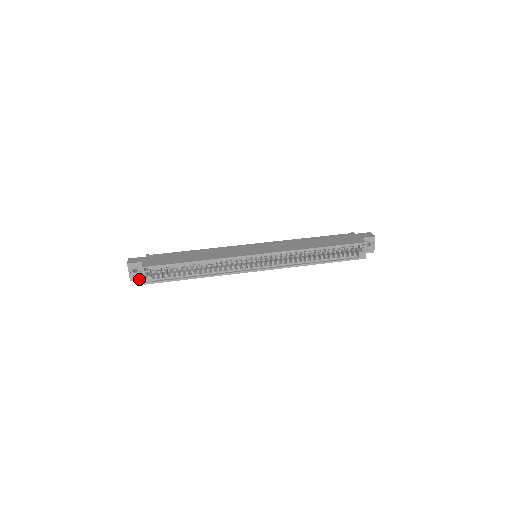
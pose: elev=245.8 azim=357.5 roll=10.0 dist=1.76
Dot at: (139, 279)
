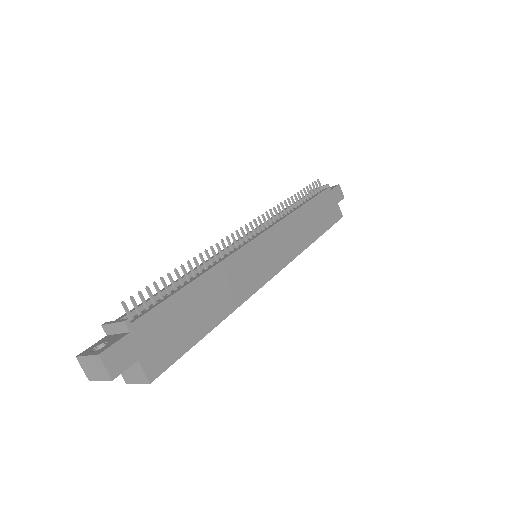
Dot at: occluded
